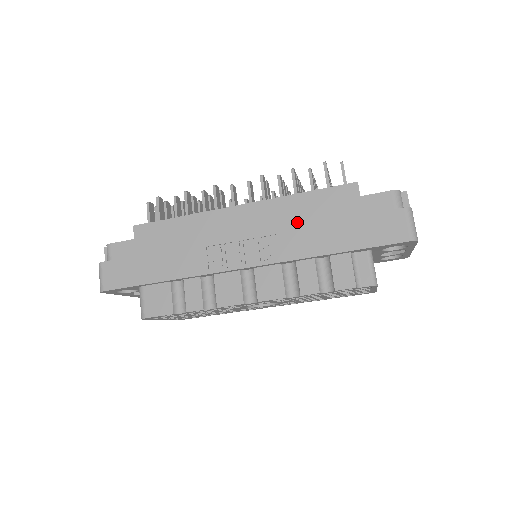
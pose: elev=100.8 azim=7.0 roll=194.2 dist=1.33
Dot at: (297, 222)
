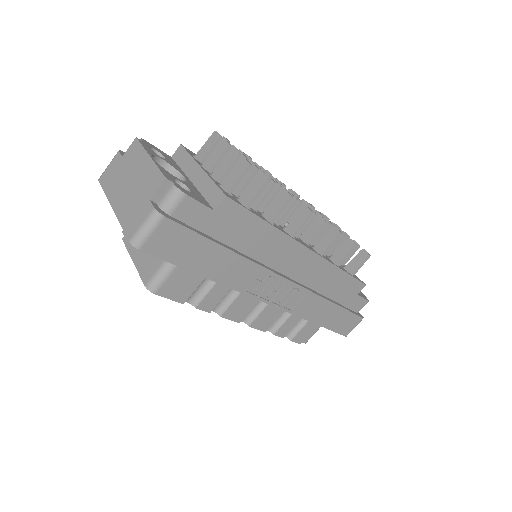
Dot at: (321, 288)
